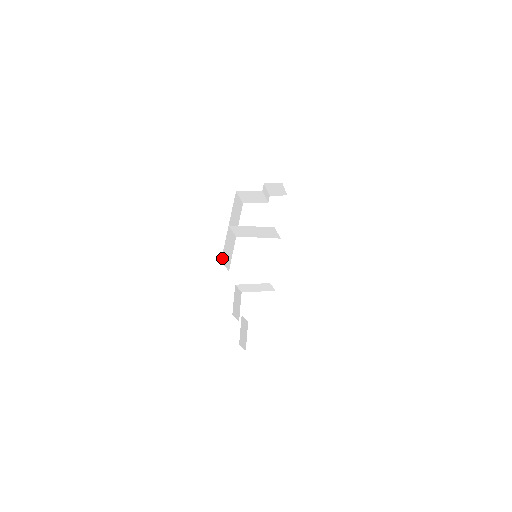
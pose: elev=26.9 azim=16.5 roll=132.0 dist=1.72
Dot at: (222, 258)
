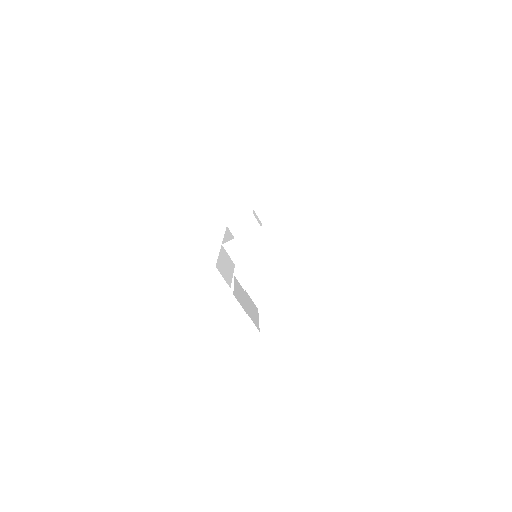
Dot at: (217, 266)
